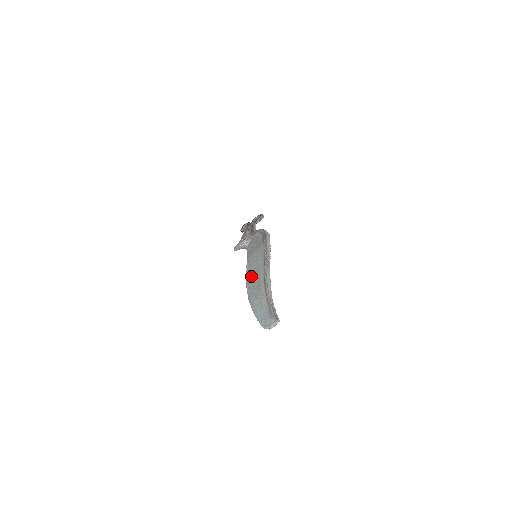
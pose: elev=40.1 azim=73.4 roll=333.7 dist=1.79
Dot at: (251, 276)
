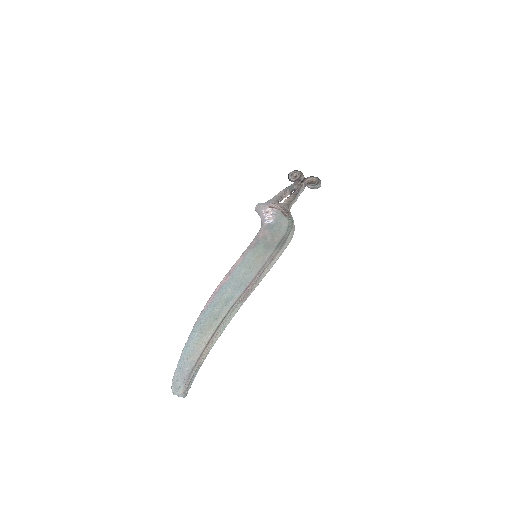
Dot at: (226, 287)
